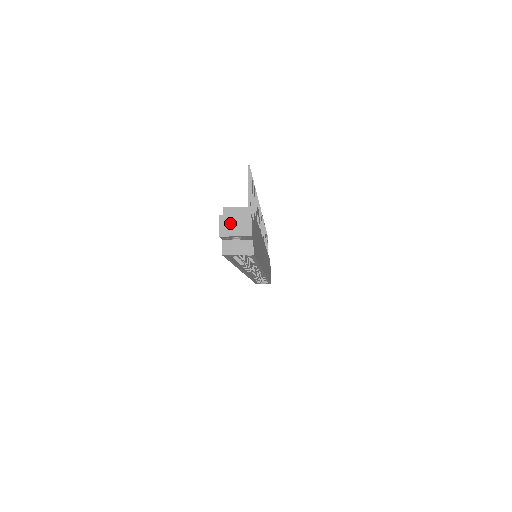
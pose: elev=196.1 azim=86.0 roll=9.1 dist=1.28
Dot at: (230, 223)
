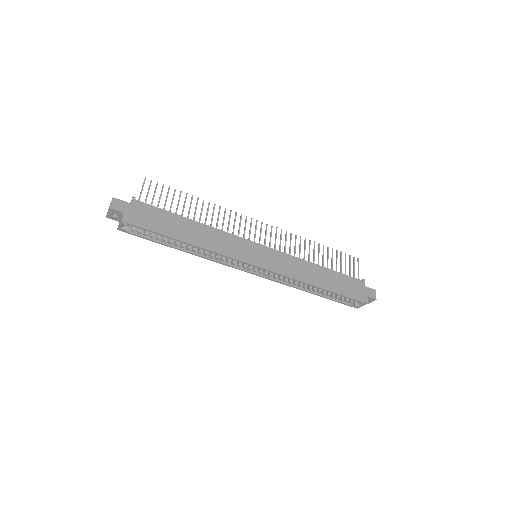
Dot at: occluded
